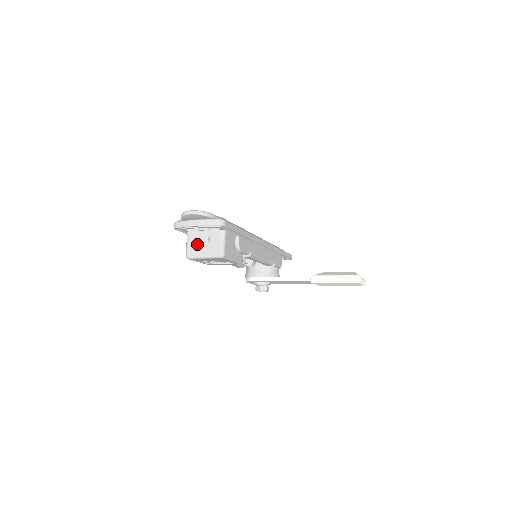
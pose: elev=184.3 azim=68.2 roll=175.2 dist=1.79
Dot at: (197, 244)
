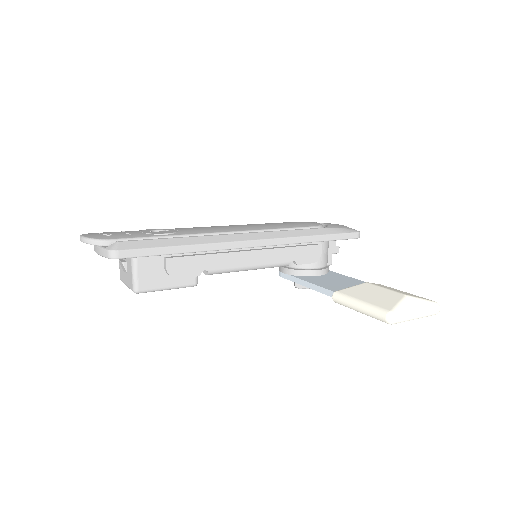
Dot at: (122, 267)
